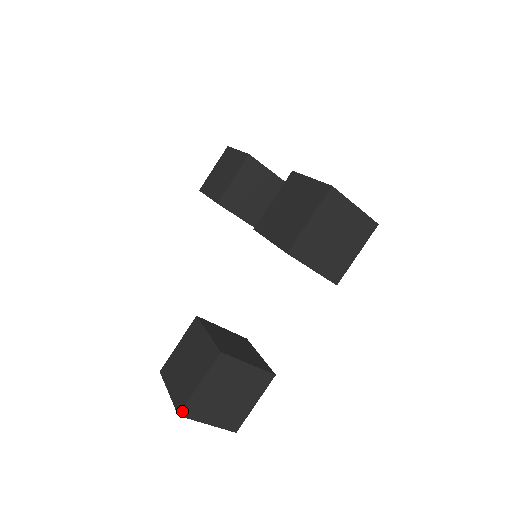
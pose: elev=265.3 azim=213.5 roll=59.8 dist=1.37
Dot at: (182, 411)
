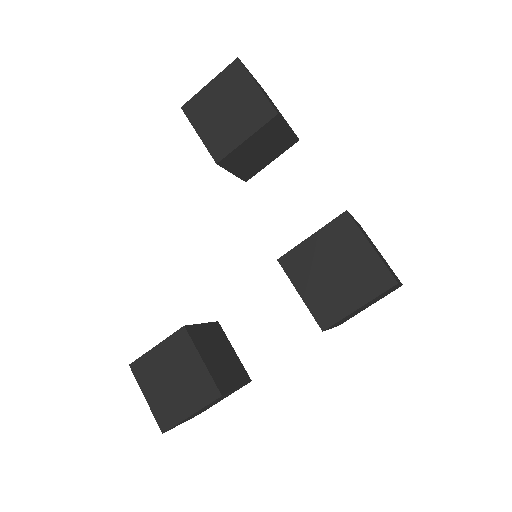
Dot at: occluded
